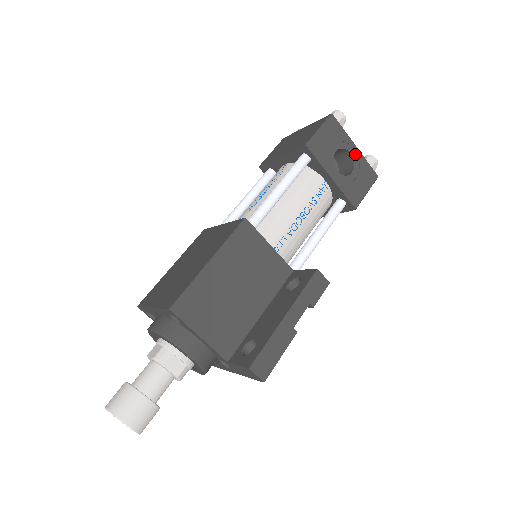
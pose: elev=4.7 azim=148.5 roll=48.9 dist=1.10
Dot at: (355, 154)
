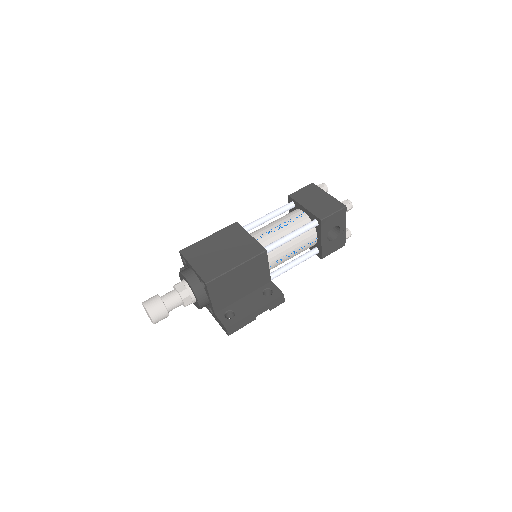
Dot at: (342, 231)
